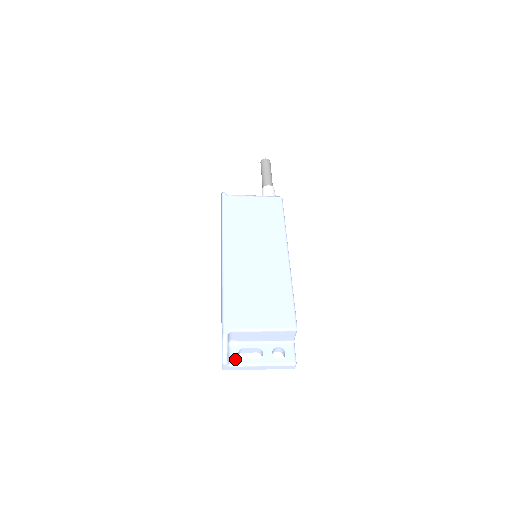
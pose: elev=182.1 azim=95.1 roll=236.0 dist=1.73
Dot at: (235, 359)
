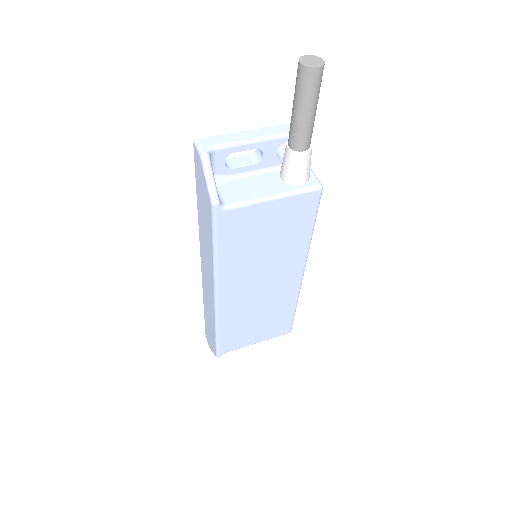
Dot at: occluded
